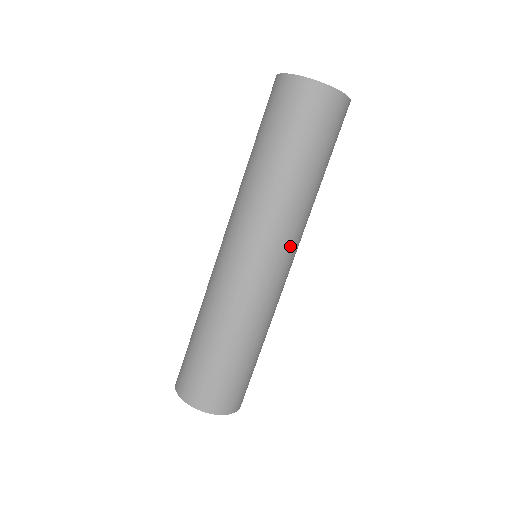
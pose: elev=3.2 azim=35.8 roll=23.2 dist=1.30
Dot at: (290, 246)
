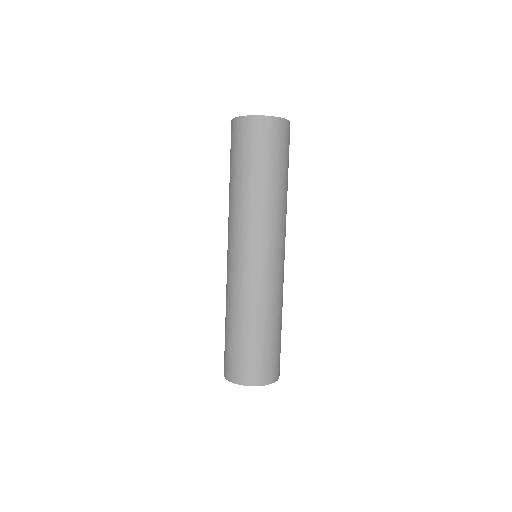
Dot at: (282, 239)
